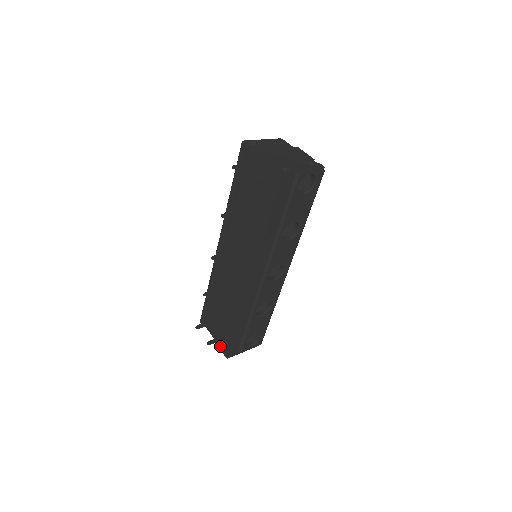
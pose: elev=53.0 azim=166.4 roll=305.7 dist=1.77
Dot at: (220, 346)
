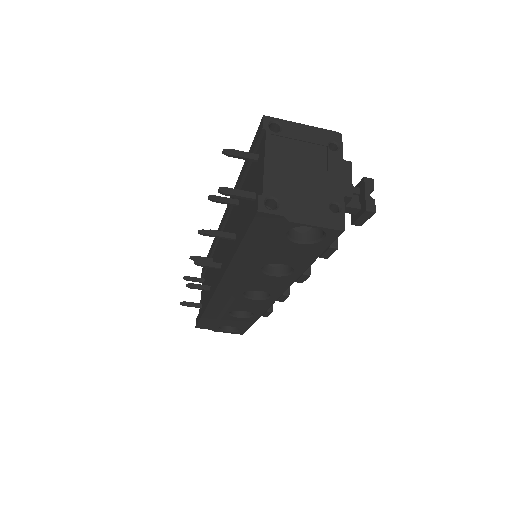
Dot at: (199, 310)
